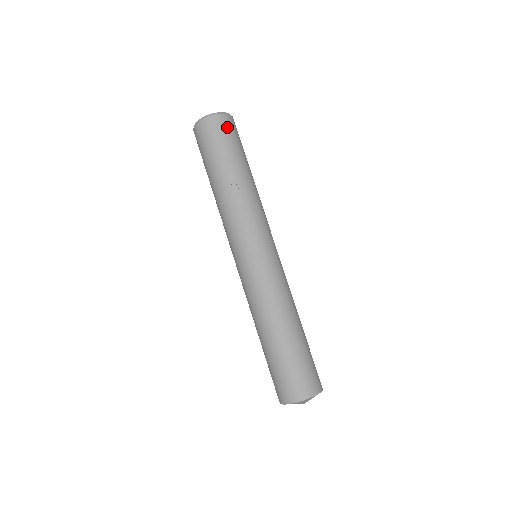
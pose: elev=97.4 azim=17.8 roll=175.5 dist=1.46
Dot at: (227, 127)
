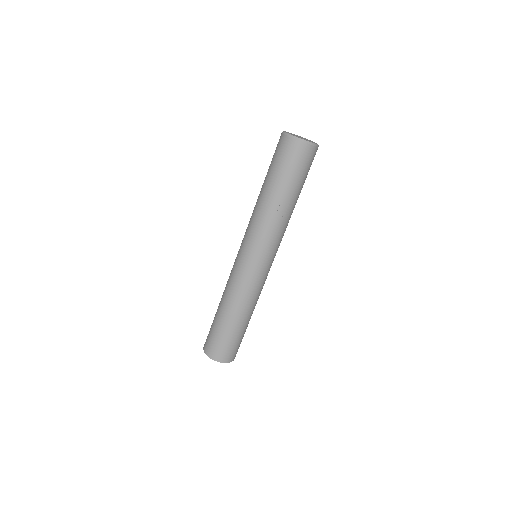
Dot at: (309, 159)
